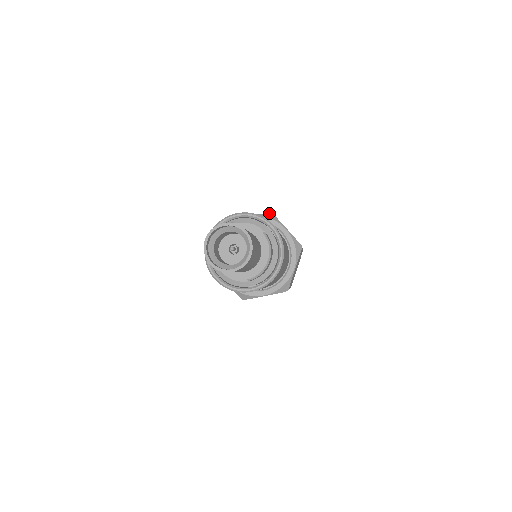
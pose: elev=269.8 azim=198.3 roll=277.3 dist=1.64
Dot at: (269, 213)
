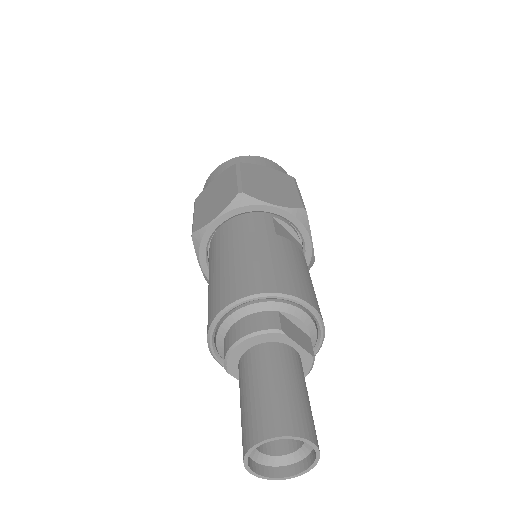
Dot at: (303, 210)
